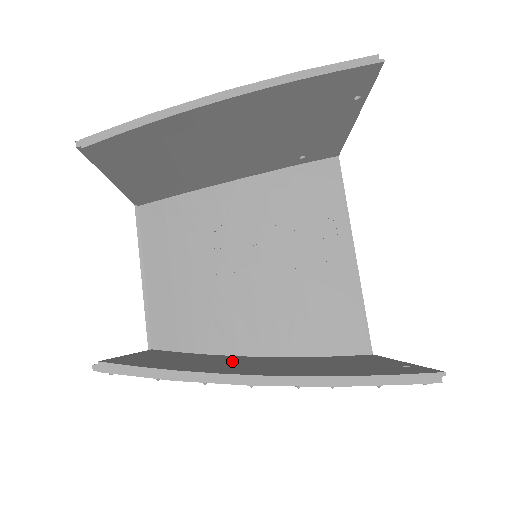
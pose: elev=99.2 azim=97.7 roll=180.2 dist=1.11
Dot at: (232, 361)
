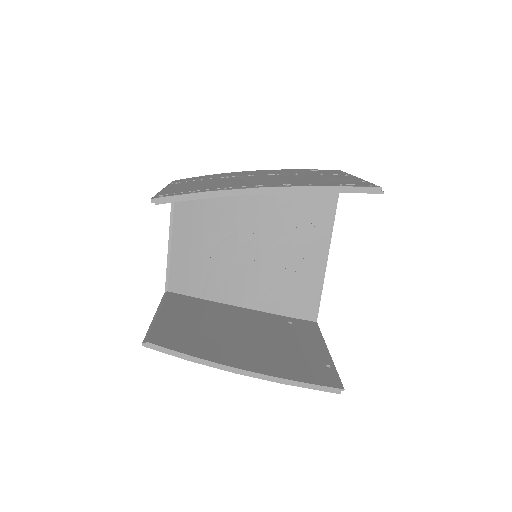
Dot at: (222, 324)
